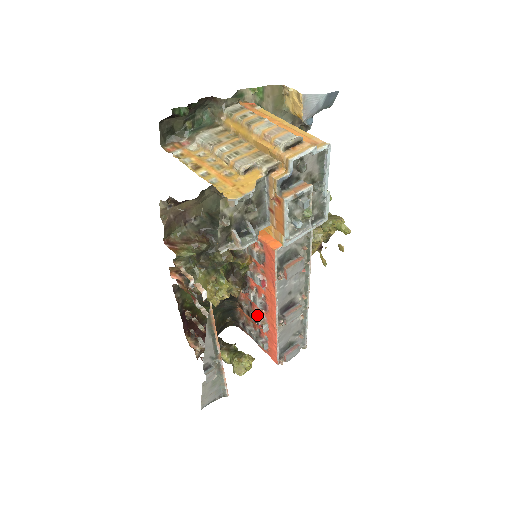
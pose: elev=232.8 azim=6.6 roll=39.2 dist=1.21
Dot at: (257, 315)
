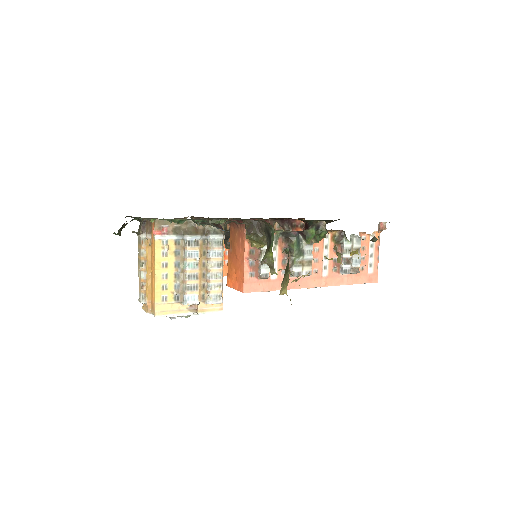
Dot at: occluded
